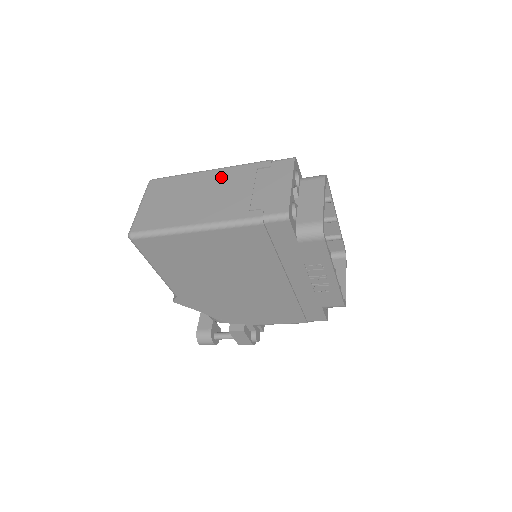
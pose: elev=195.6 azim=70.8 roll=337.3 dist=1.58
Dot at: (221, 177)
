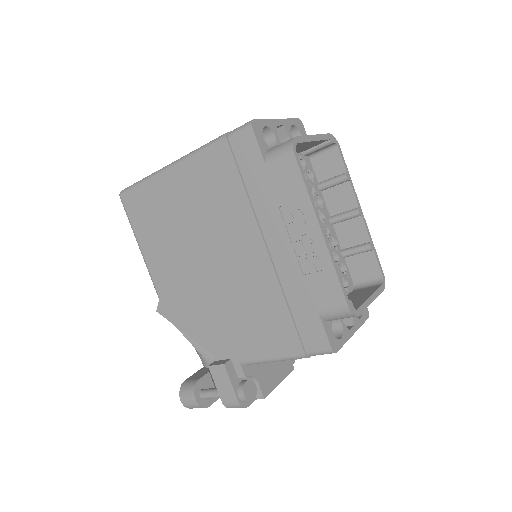
Dot at: occluded
